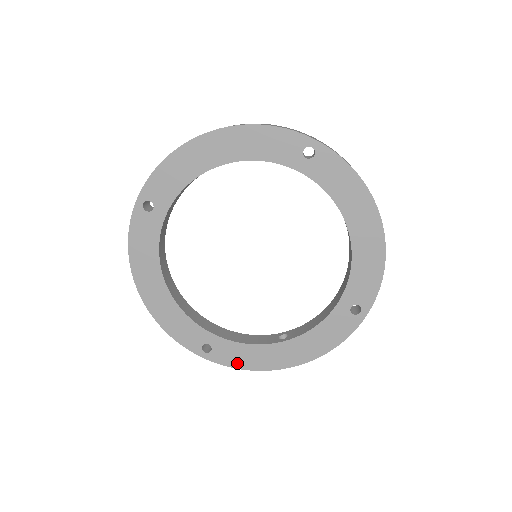
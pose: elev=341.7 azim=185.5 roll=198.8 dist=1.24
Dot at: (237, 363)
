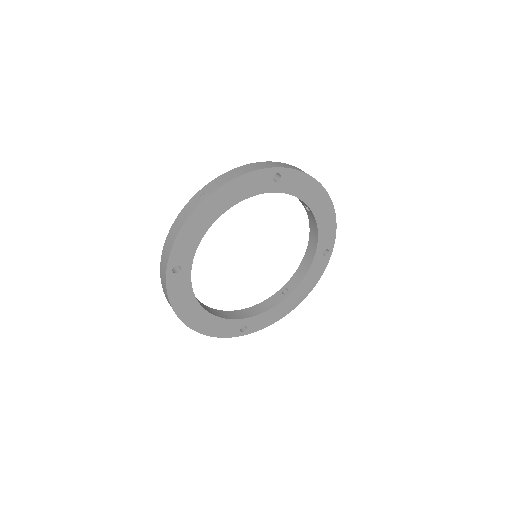
Dot at: (265, 325)
